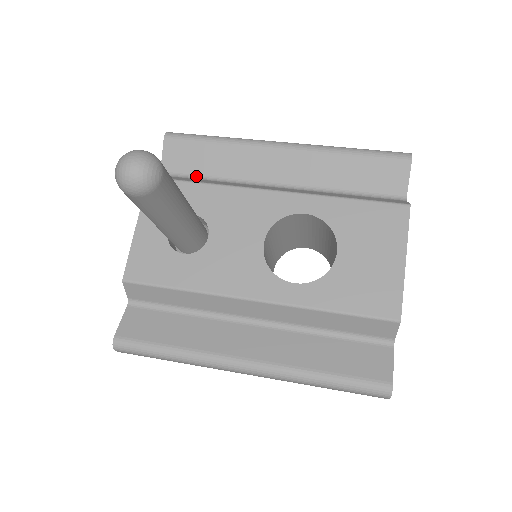
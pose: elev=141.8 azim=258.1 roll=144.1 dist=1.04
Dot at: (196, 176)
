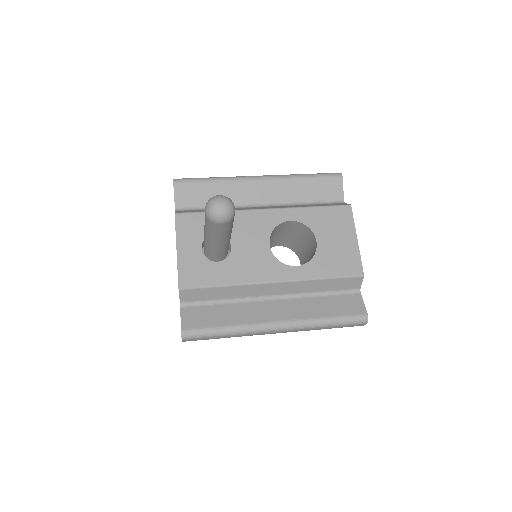
Dot at: (203, 207)
